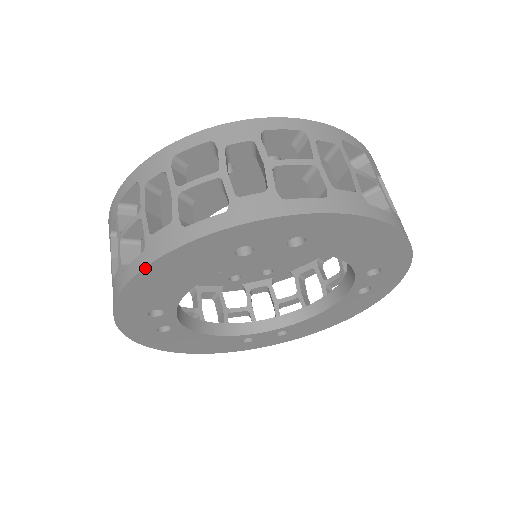
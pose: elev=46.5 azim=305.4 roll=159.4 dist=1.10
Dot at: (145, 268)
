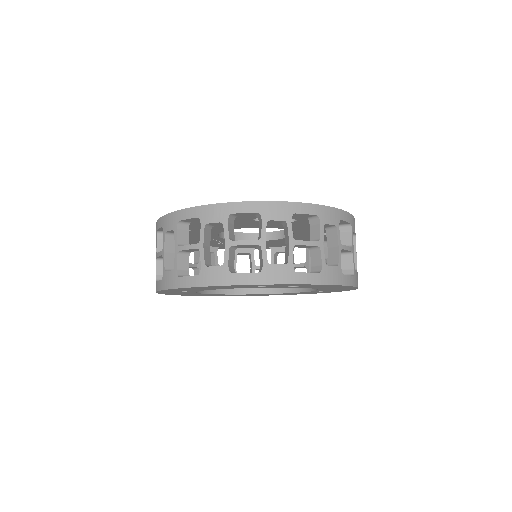
Dot at: (198, 287)
